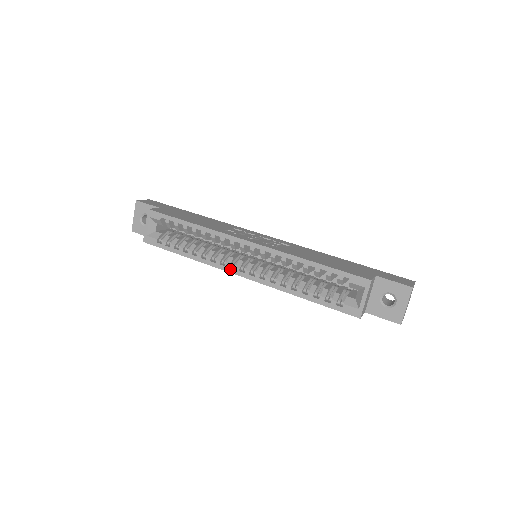
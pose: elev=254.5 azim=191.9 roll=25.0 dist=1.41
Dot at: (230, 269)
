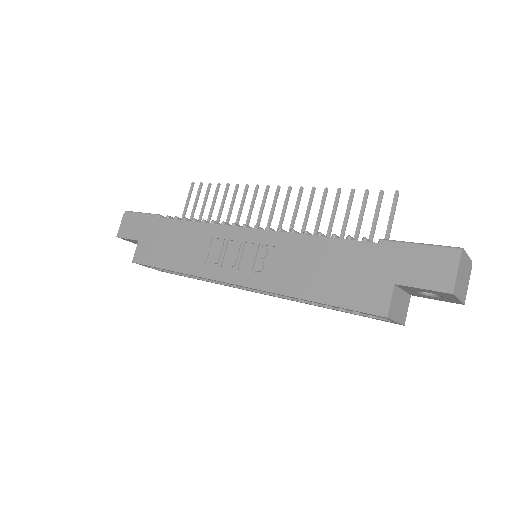
Dot at: occluded
